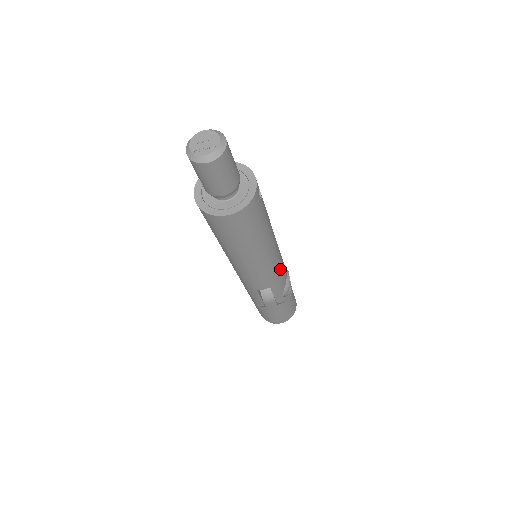
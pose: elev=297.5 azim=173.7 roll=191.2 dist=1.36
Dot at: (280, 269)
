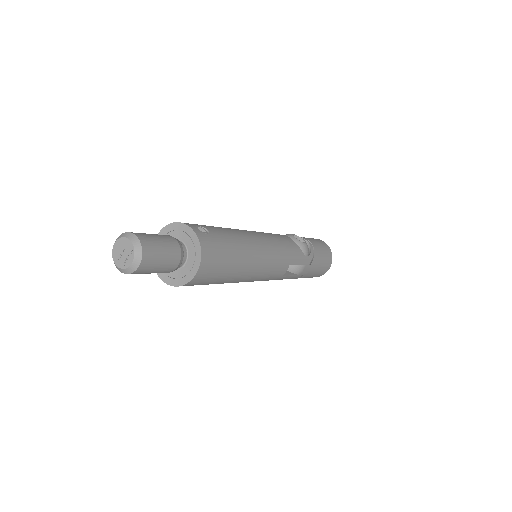
Dot at: (282, 246)
